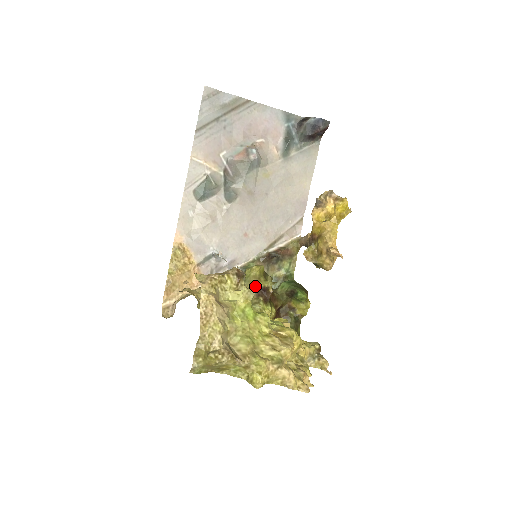
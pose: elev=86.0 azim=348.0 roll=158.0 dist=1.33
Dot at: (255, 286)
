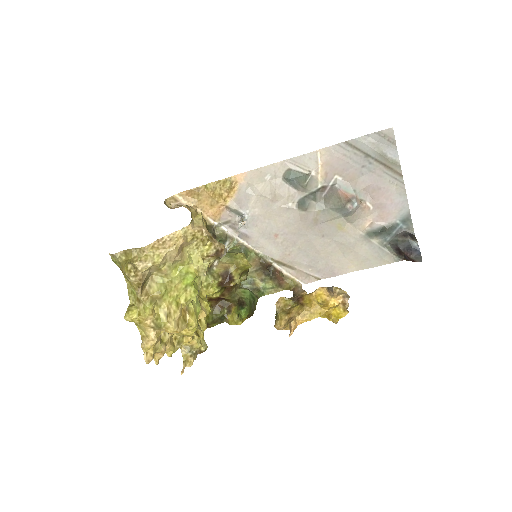
Dot at: (229, 268)
